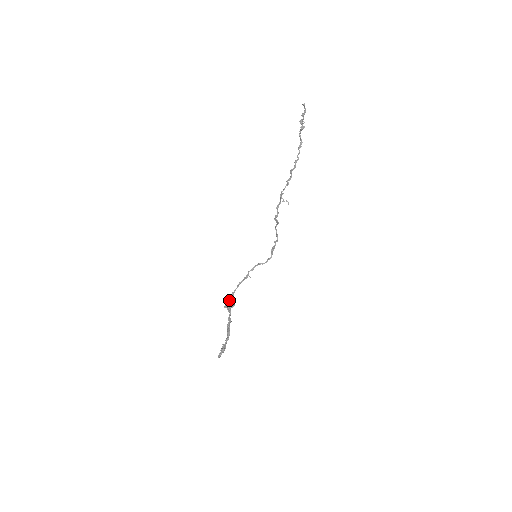
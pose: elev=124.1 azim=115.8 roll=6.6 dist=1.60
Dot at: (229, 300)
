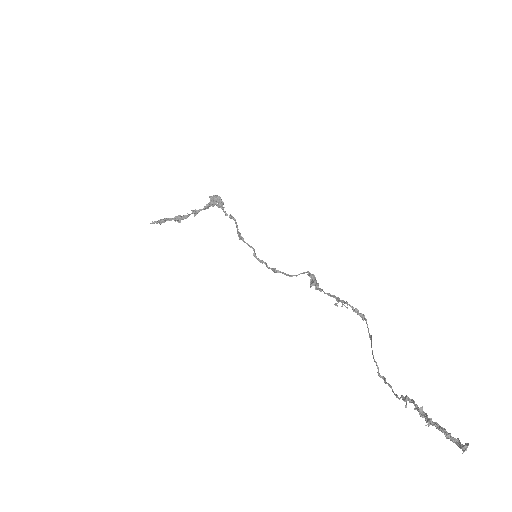
Dot at: occluded
